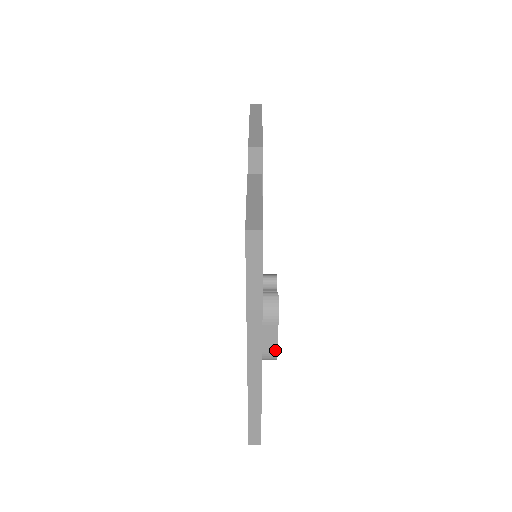
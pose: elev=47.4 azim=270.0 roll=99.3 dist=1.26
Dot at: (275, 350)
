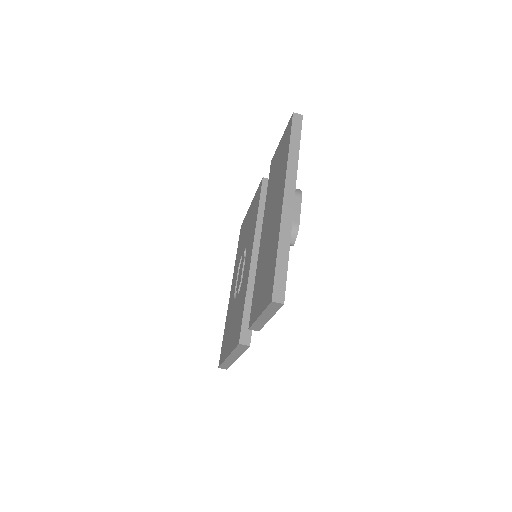
Dot at: (298, 220)
